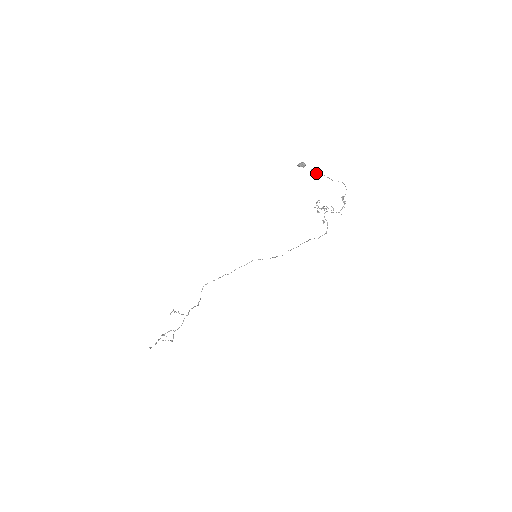
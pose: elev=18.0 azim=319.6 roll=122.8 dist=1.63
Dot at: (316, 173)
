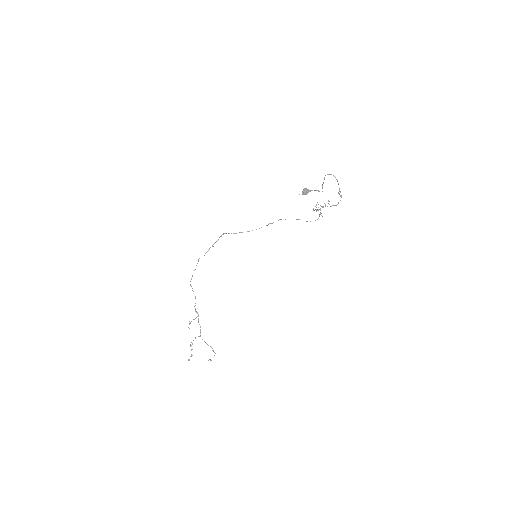
Dot at: occluded
